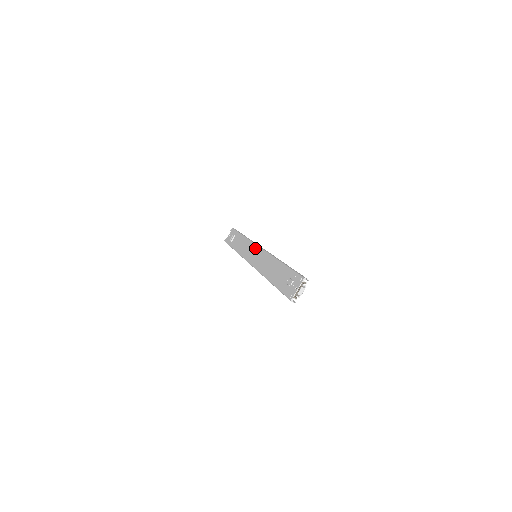
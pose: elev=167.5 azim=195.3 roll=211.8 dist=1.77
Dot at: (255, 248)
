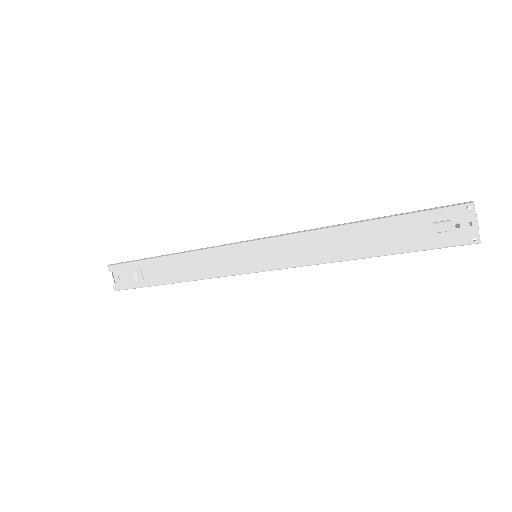
Dot at: (243, 249)
